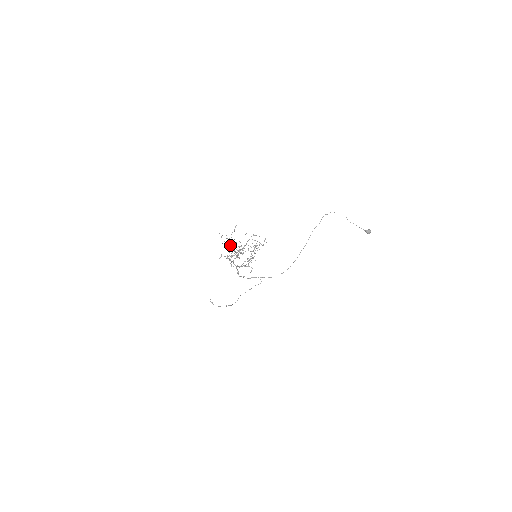
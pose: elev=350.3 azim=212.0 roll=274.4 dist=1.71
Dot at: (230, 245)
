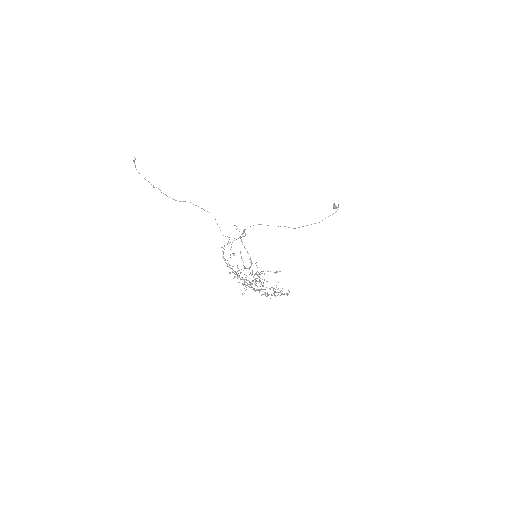
Dot at: occluded
